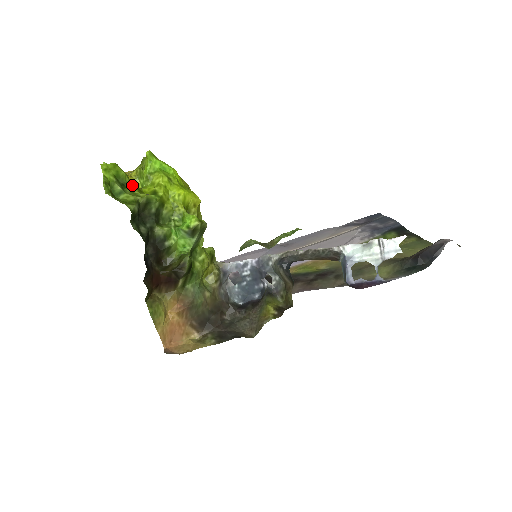
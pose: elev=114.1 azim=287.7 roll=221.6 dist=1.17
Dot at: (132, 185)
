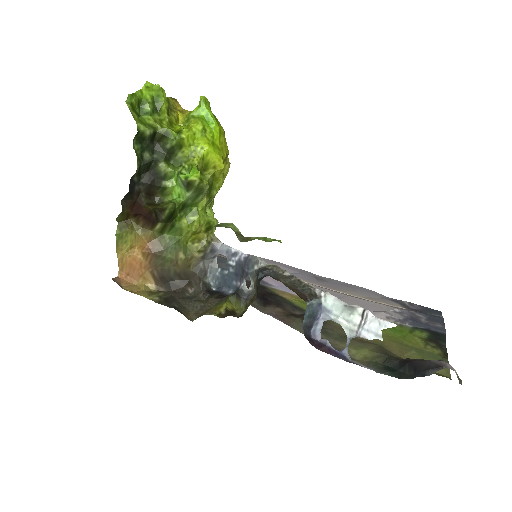
Dot at: (166, 115)
